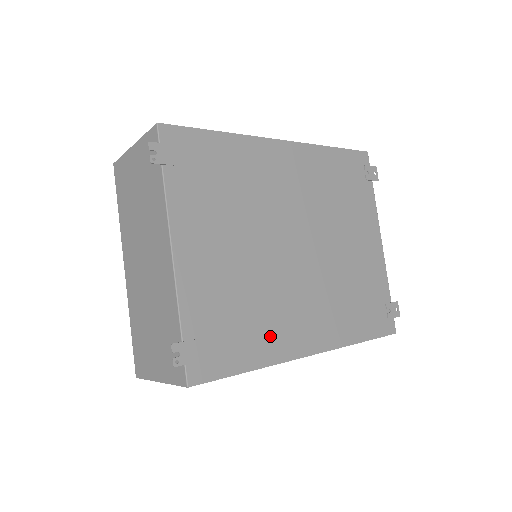
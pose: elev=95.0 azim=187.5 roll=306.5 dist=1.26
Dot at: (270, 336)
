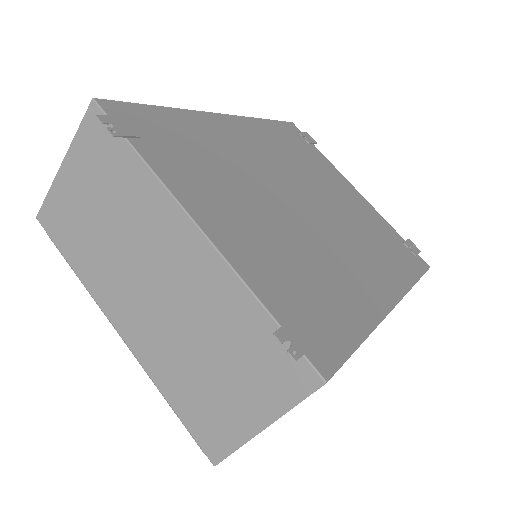
Dot at: (351, 296)
